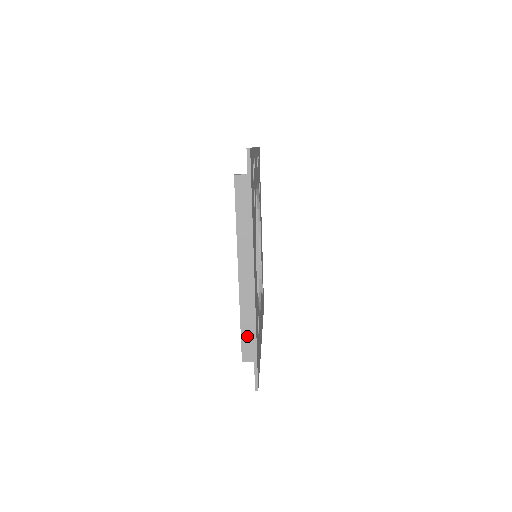
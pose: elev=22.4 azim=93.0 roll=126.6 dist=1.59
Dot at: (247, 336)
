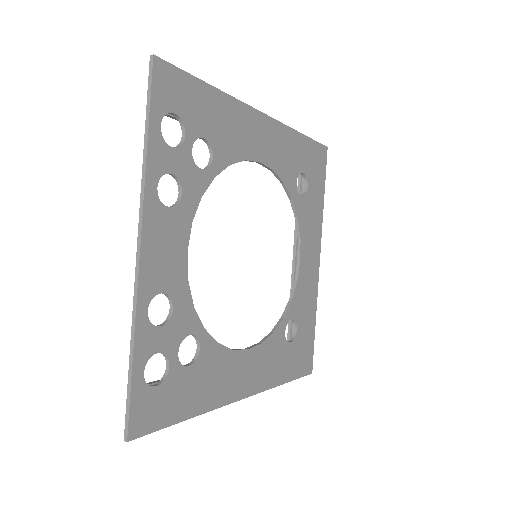
Dot at: occluded
